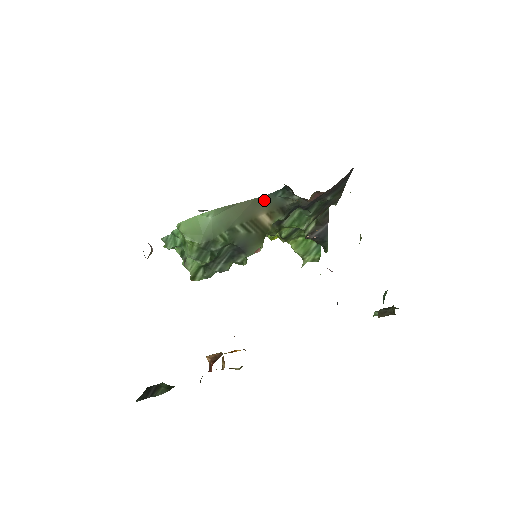
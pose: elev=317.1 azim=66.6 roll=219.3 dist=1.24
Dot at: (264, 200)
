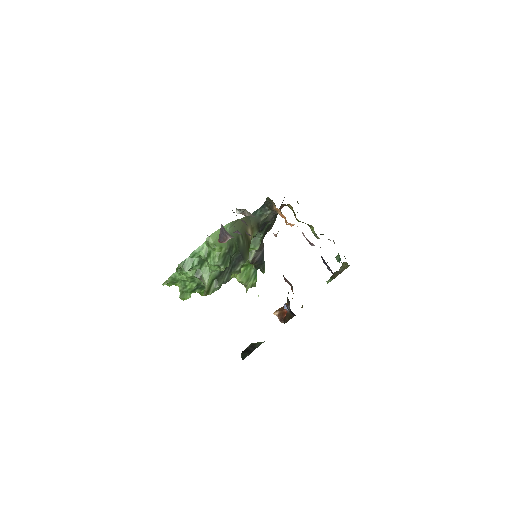
Dot at: (249, 218)
